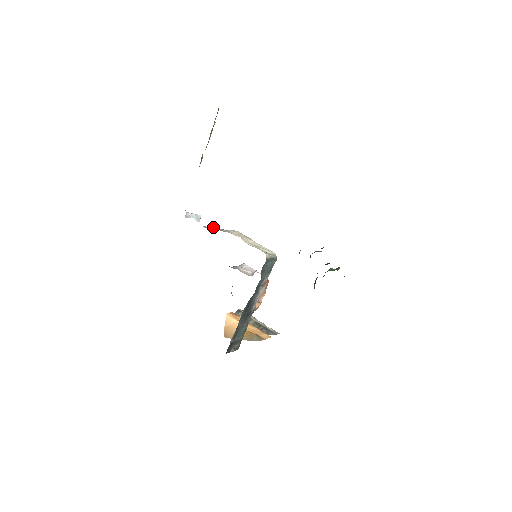
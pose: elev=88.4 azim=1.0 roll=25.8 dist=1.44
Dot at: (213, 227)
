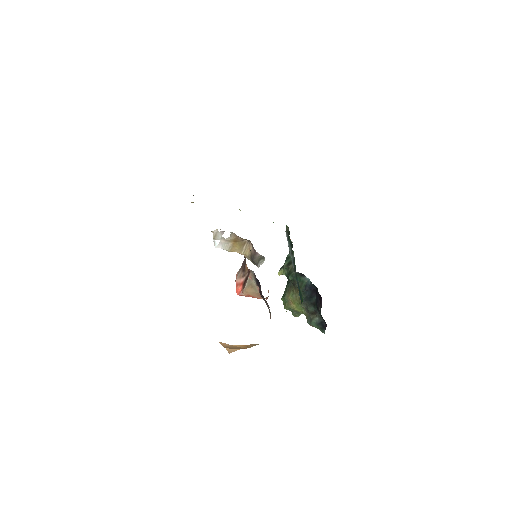
Dot at: (213, 240)
